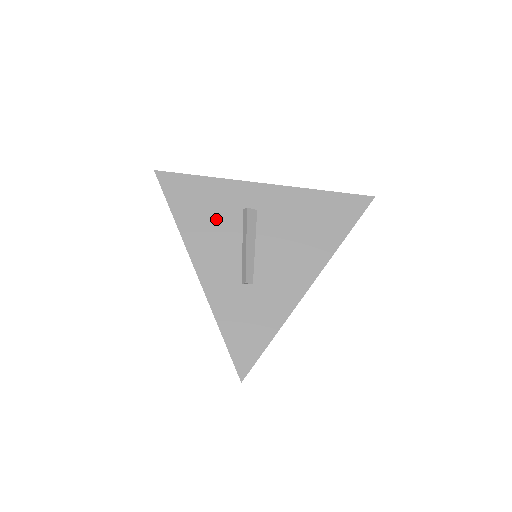
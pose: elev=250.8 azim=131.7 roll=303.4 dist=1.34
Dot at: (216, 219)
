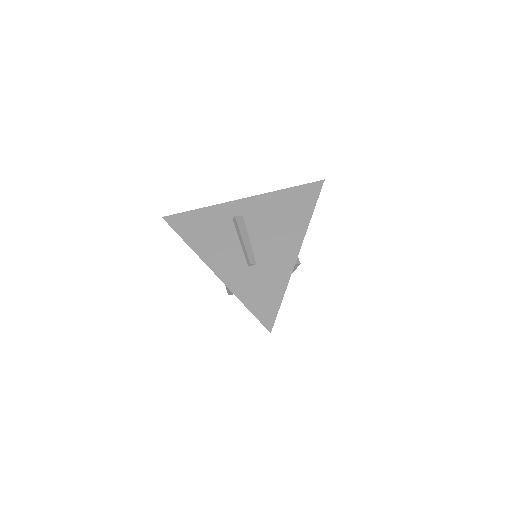
Dot at: (215, 232)
